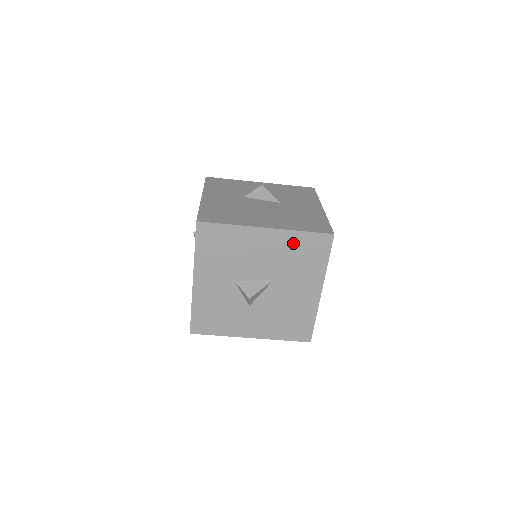
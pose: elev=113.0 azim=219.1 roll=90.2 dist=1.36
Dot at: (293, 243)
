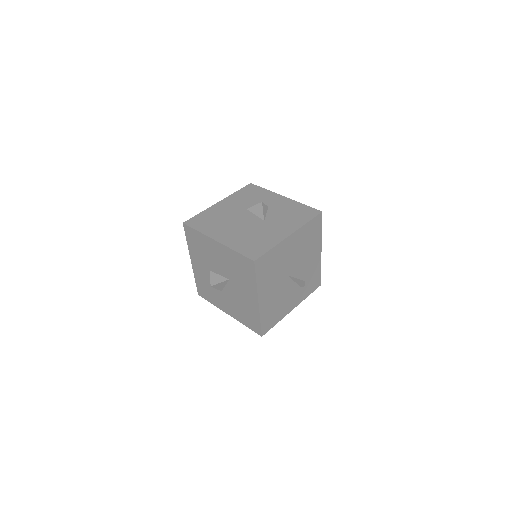
Dot at: (233, 258)
